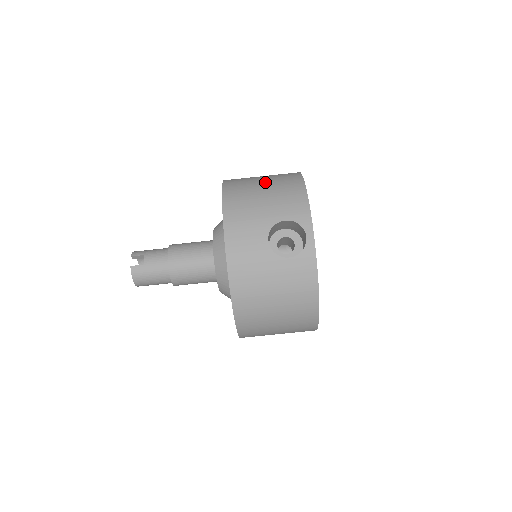
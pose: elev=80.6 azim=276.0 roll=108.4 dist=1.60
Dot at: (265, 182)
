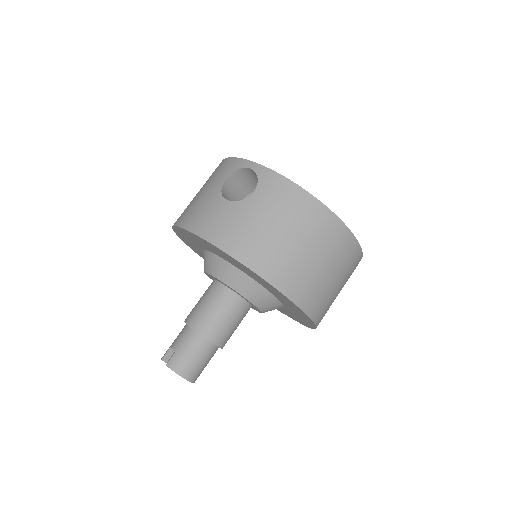
Dot at: occluded
